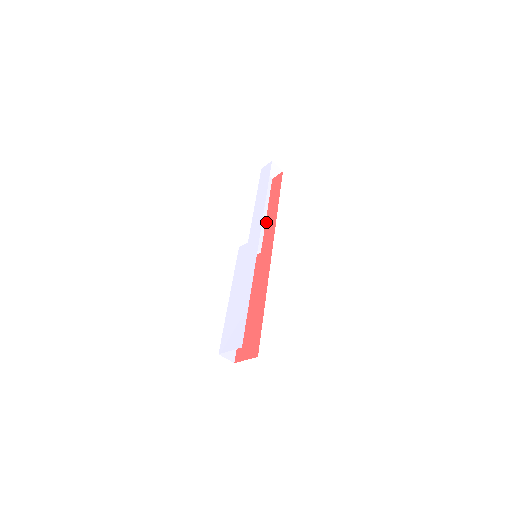
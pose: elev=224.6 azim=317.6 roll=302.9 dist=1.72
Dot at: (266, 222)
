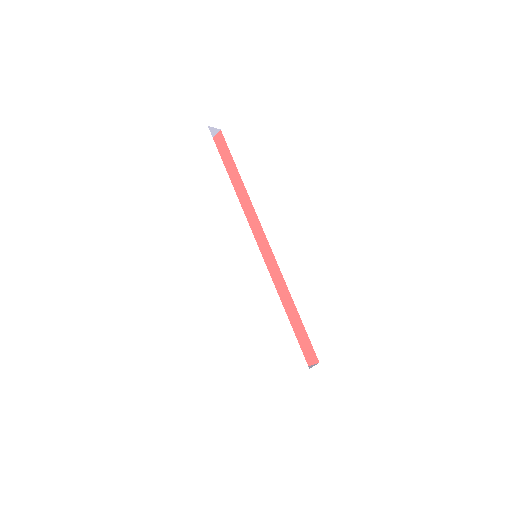
Dot at: occluded
